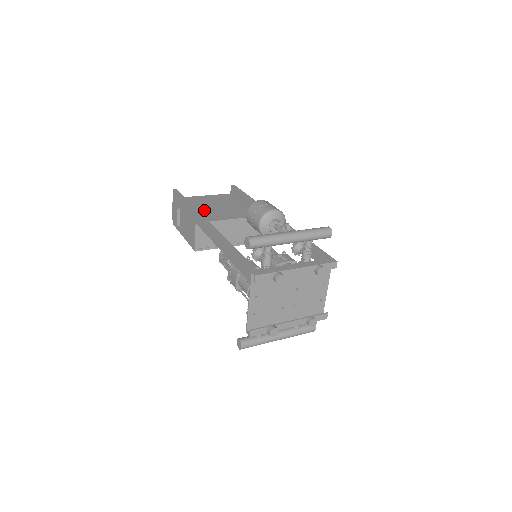
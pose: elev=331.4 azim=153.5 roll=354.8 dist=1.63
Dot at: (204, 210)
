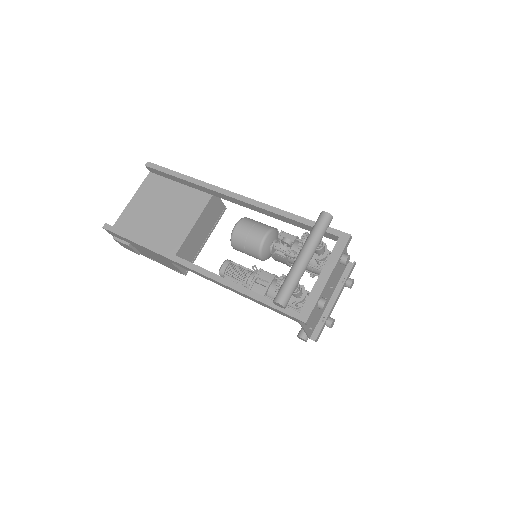
Dot at: (157, 230)
